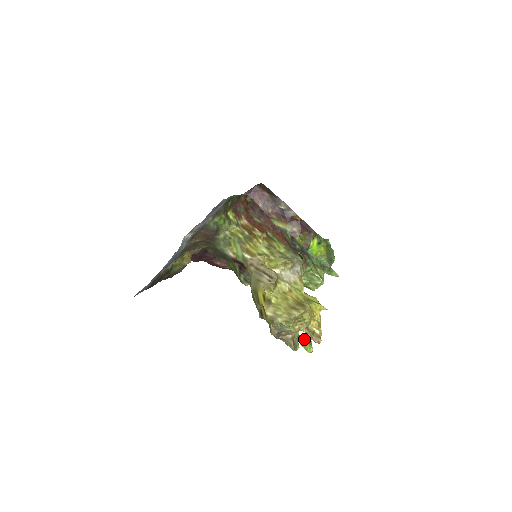
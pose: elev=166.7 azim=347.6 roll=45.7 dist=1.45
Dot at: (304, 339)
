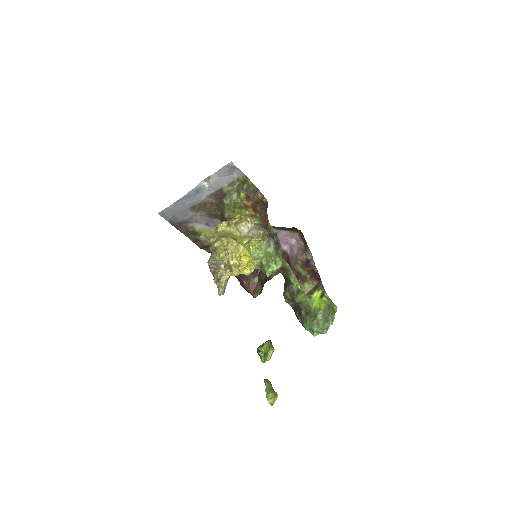
Dot at: (273, 390)
